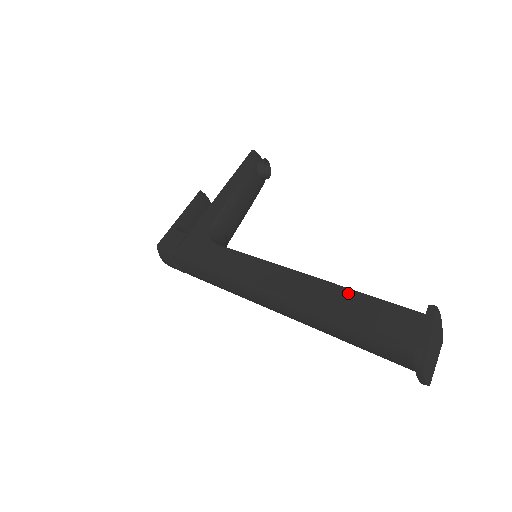
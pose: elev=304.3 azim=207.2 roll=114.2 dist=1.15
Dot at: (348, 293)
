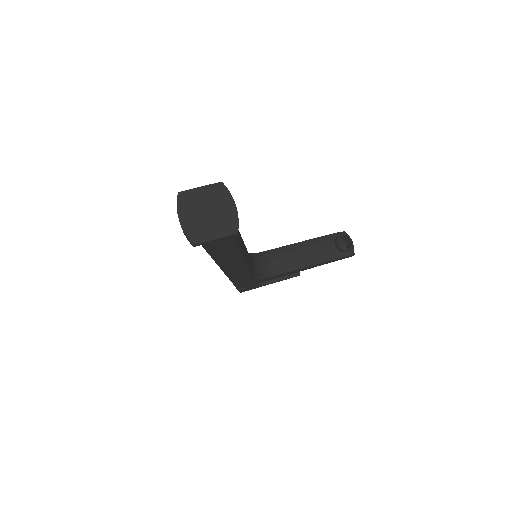
Dot at: occluded
